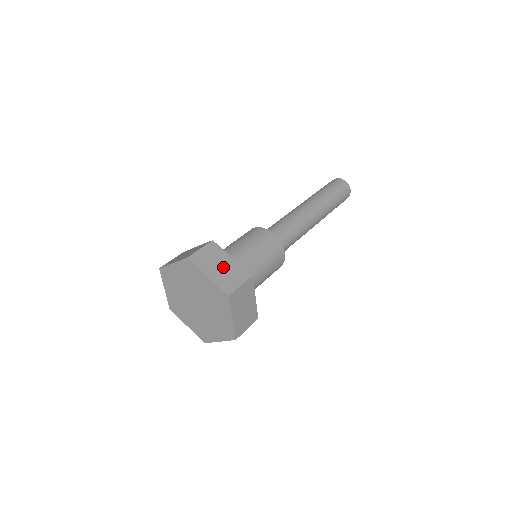
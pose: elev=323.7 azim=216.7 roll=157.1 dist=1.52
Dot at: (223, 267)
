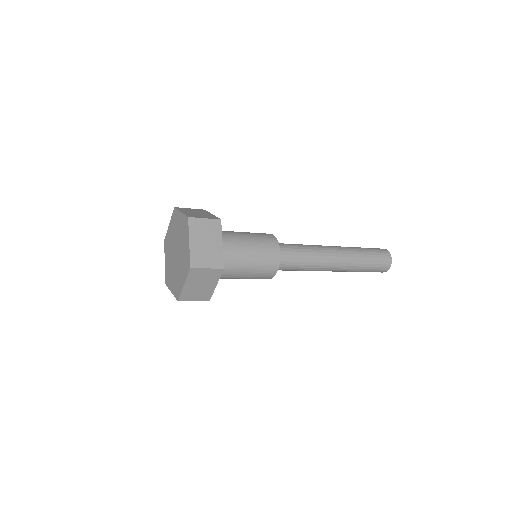
Dot at: (208, 245)
